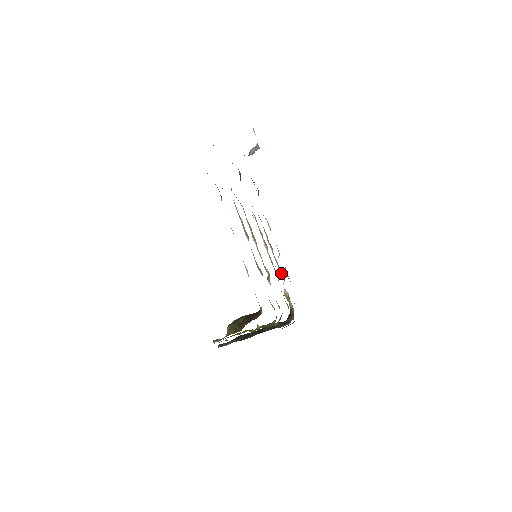
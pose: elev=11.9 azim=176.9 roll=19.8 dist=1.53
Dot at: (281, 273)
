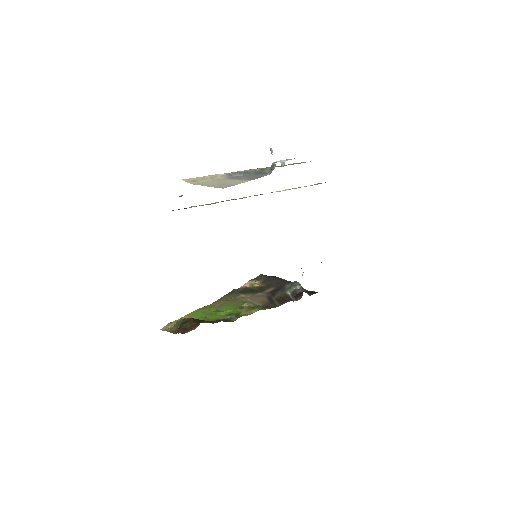
Dot at: occluded
